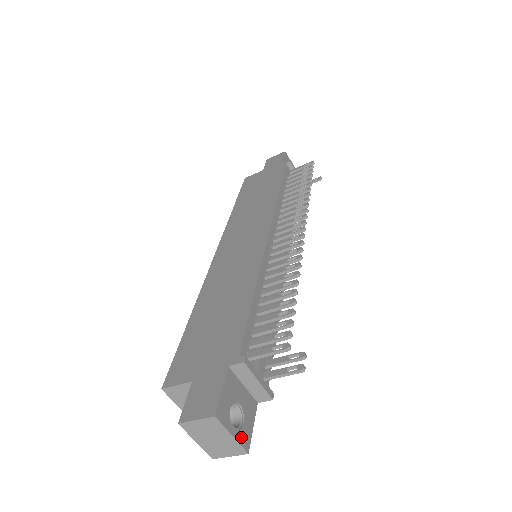
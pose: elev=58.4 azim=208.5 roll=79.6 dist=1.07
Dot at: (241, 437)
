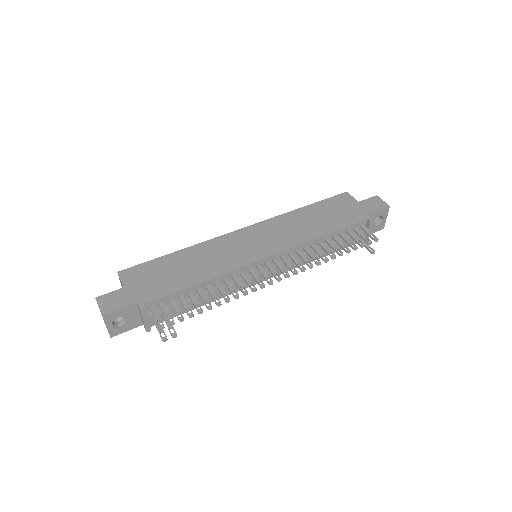
Dot at: (113, 330)
